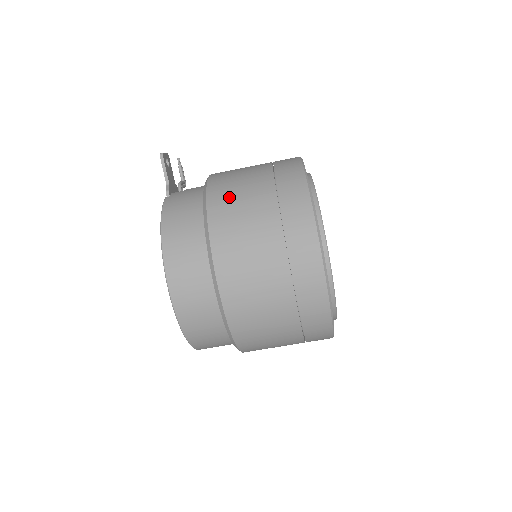
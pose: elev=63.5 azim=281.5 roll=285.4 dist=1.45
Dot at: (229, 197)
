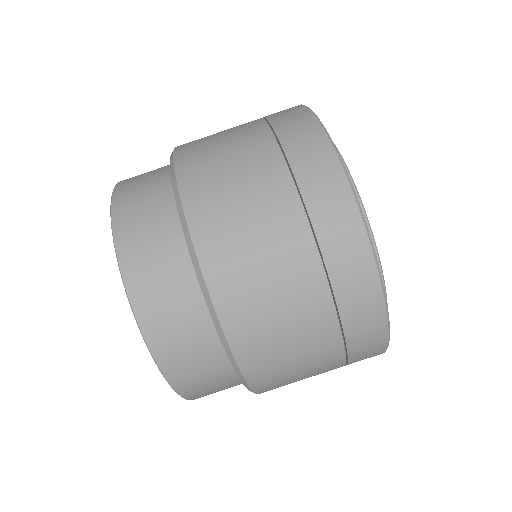
Dot at: occluded
